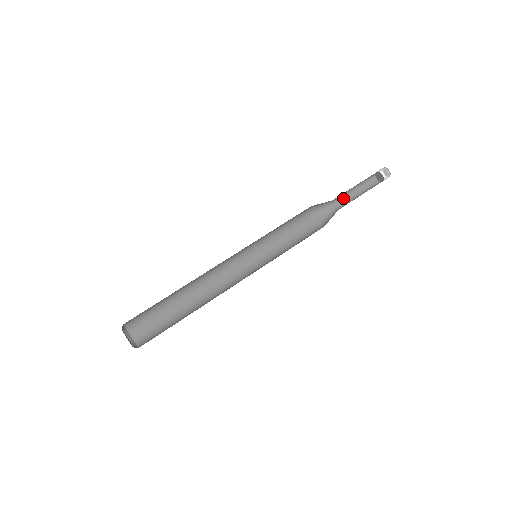
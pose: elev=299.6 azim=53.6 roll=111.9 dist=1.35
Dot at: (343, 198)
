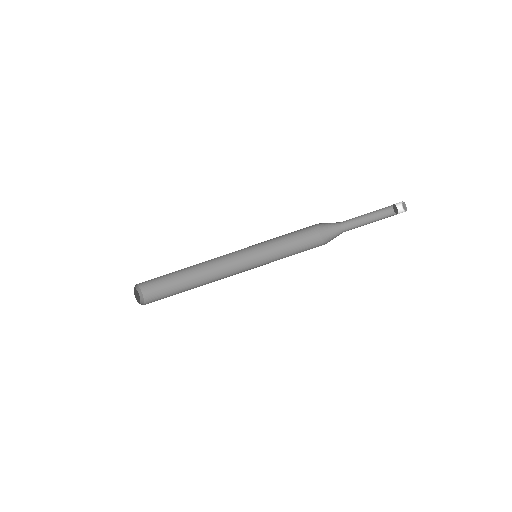
Dot at: (353, 218)
